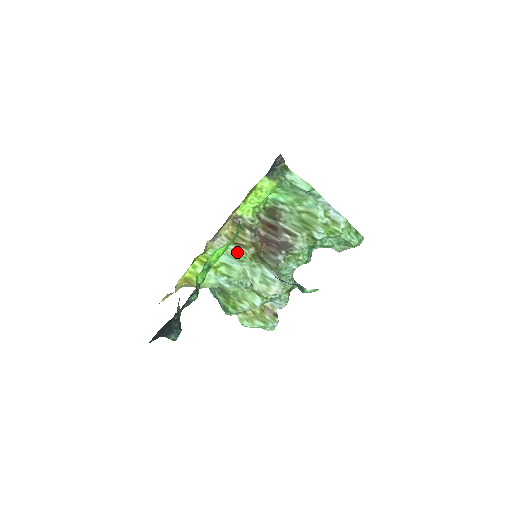
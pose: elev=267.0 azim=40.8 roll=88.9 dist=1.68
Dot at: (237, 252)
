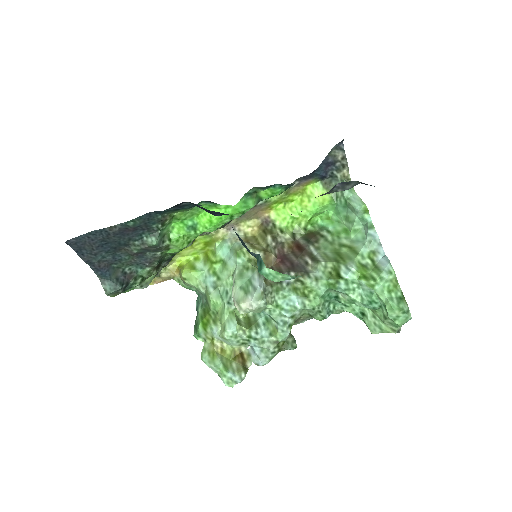
Dot at: (240, 246)
